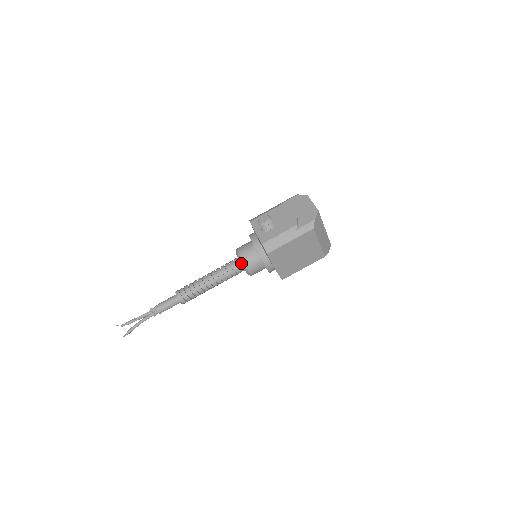
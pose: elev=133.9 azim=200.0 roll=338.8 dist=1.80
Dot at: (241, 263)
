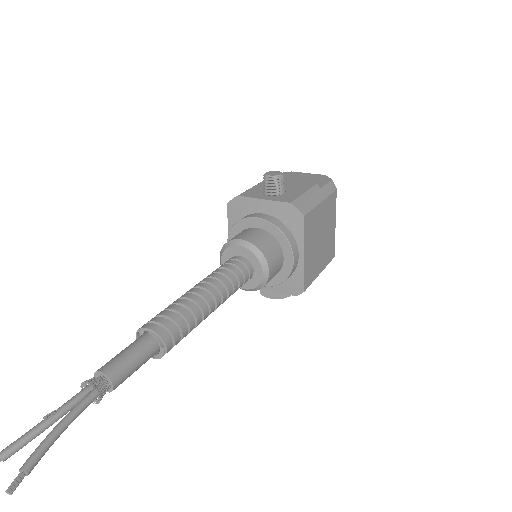
Dot at: (254, 252)
